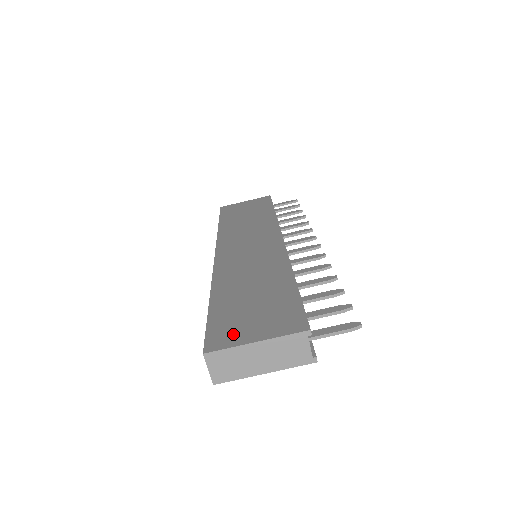
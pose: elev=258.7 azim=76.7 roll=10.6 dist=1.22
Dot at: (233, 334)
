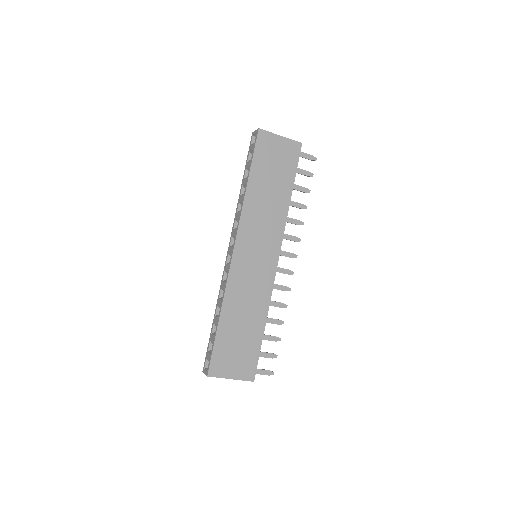
Dot at: (223, 367)
